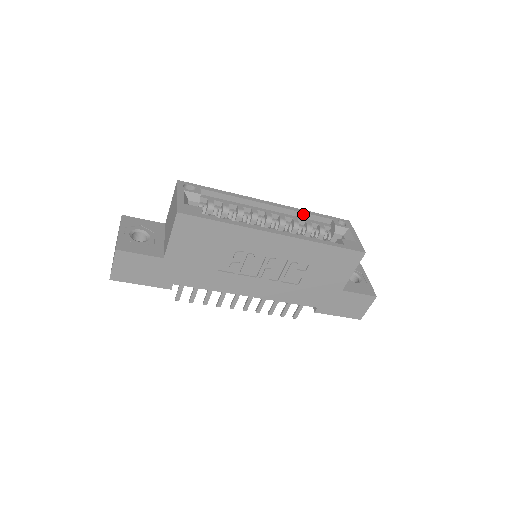
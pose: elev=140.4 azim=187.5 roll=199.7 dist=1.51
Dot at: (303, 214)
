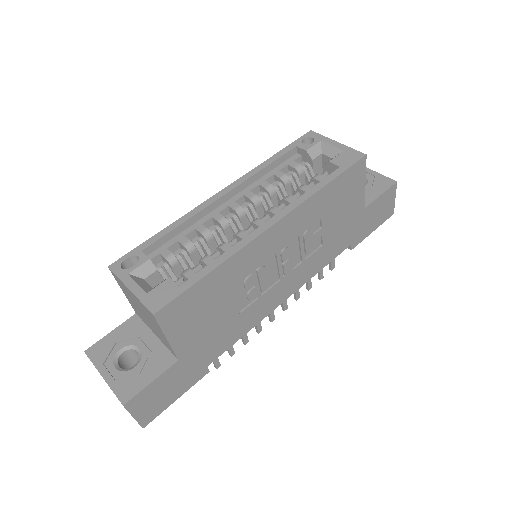
Dot at: (264, 170)
